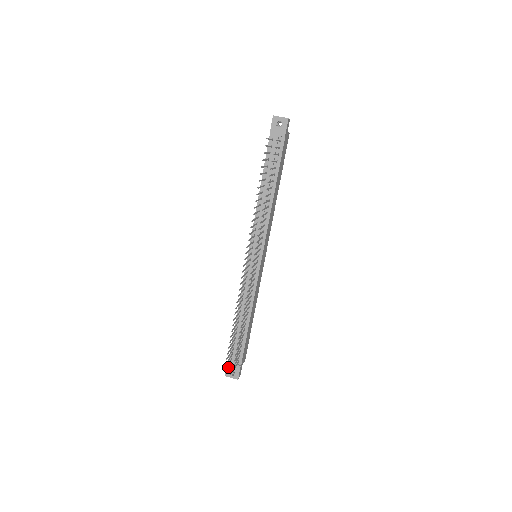
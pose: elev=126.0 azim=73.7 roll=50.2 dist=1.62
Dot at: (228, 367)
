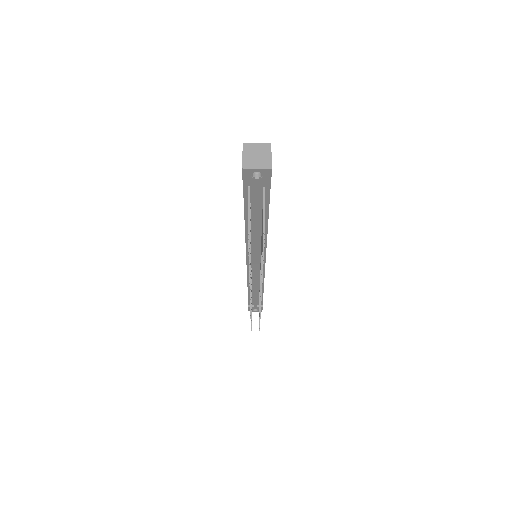
Dot at: occluded
